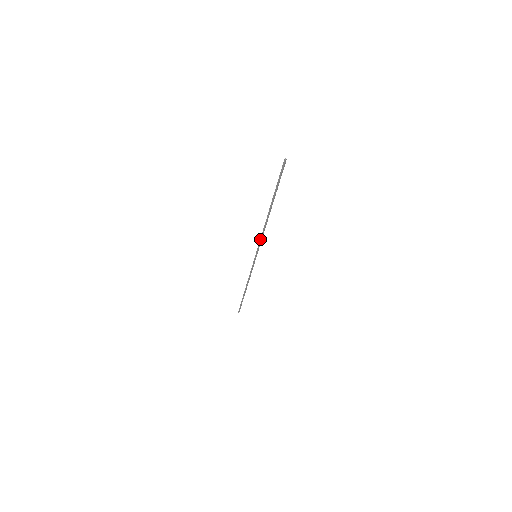
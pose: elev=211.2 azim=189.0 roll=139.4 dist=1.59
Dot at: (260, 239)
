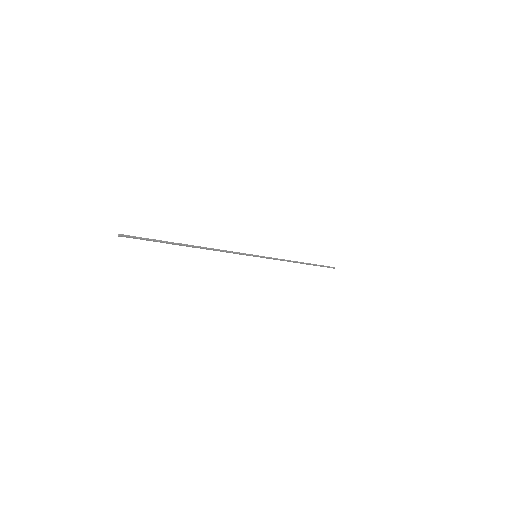
Dot at: (231, 252)
